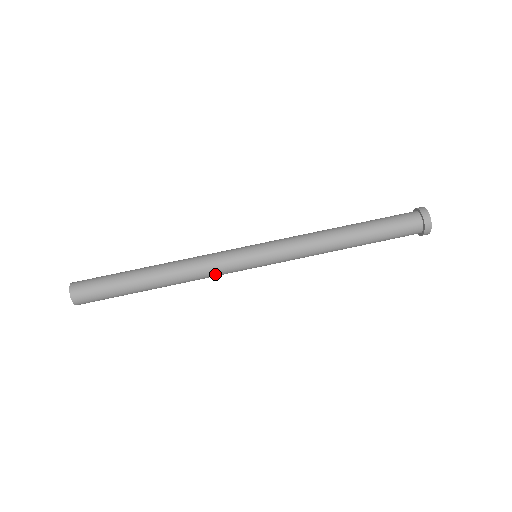
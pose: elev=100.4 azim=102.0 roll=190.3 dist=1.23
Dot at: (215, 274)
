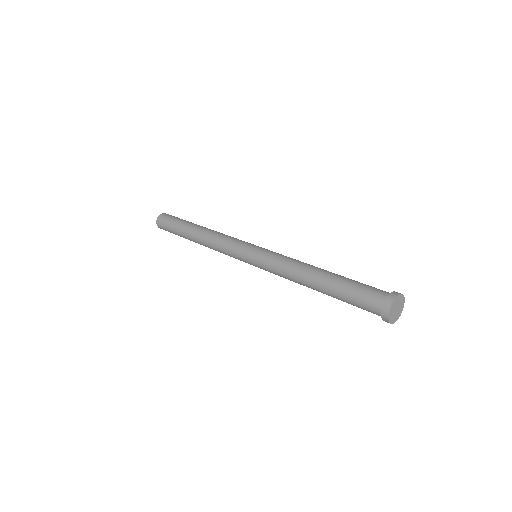
Dot at: (225, 253)
